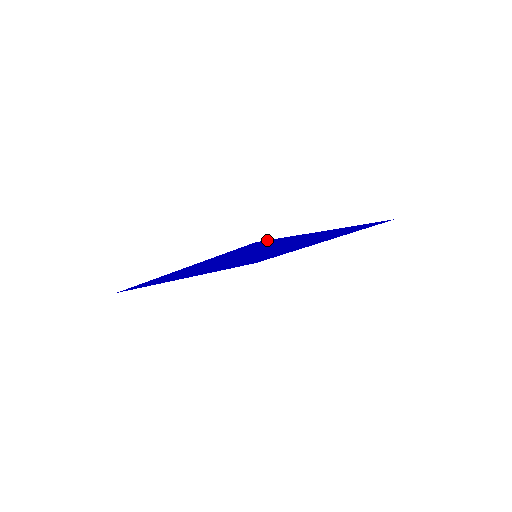
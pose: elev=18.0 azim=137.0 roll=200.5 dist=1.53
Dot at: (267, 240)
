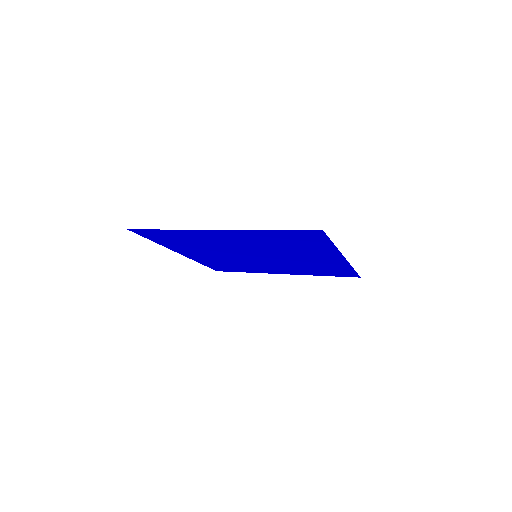
Dot at: (325, 234)
